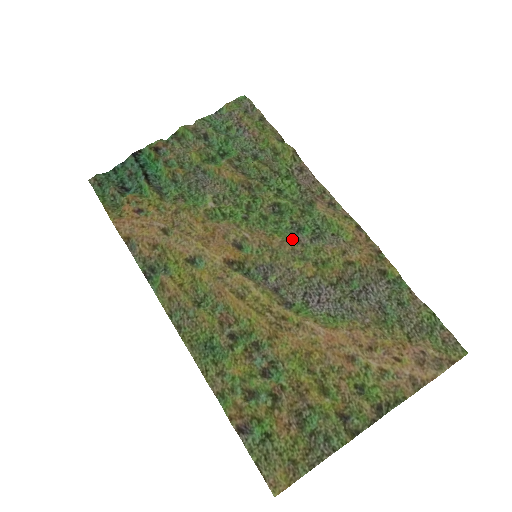
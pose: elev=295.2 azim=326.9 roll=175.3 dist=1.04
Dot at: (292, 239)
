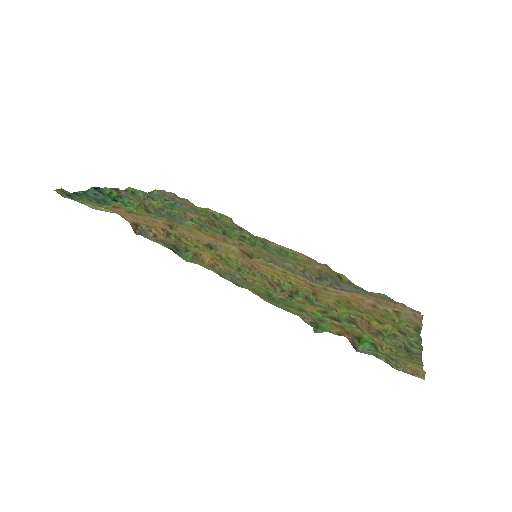
Dot at: (271, 253)
